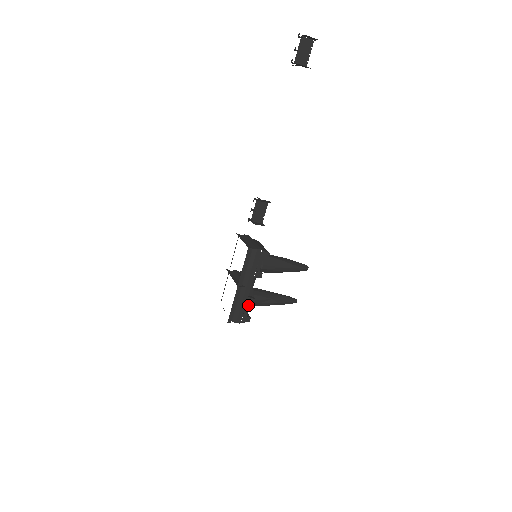
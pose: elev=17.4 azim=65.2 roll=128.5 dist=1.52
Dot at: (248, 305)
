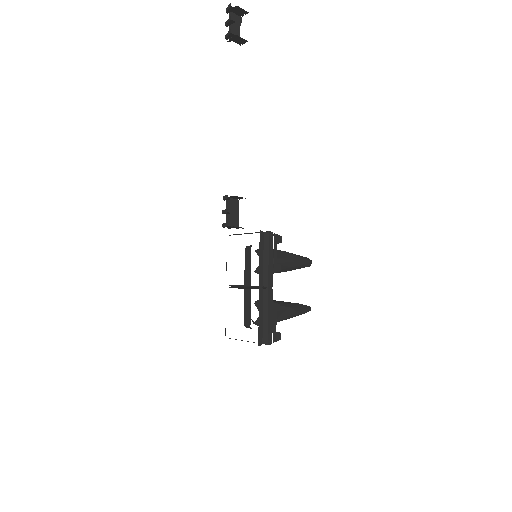
Dot at: (275, 314)
